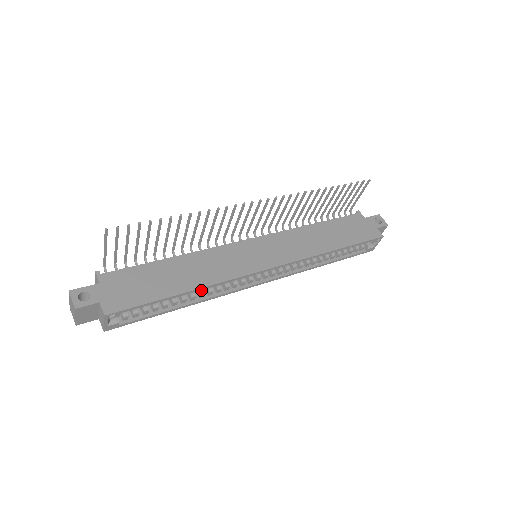
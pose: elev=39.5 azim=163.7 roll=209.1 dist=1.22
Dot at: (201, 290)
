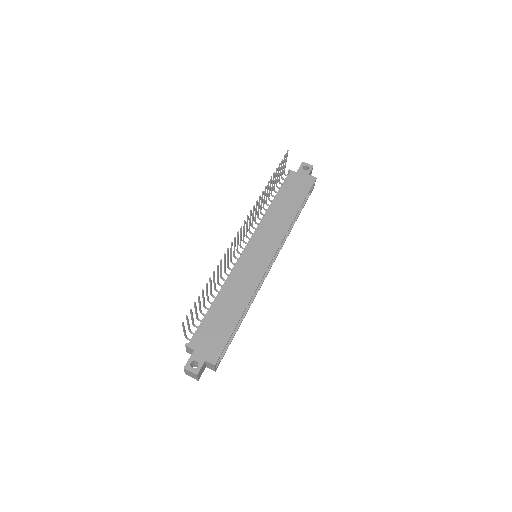
Dot at: occluded
